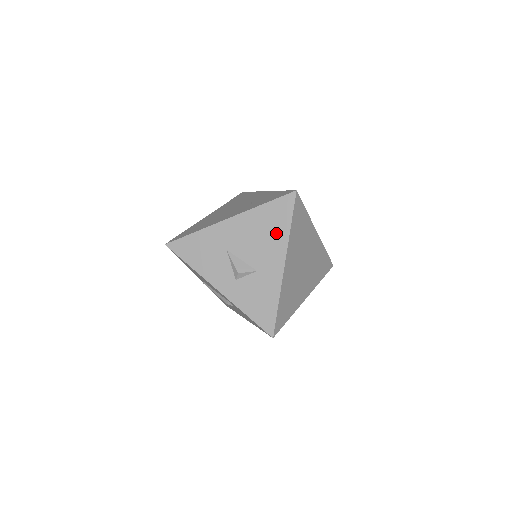
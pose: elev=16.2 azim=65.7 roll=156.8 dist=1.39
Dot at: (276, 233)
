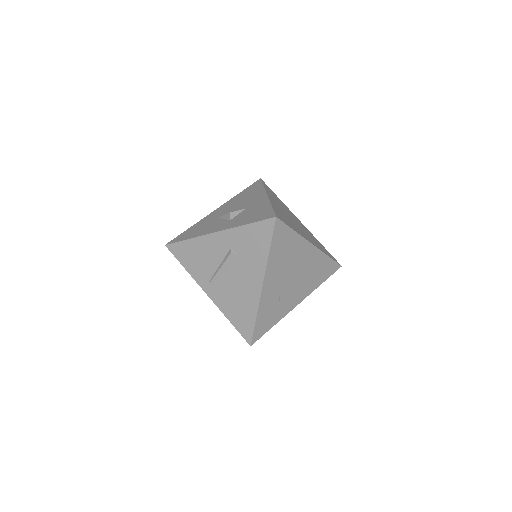
Dot at: (254, 193)
